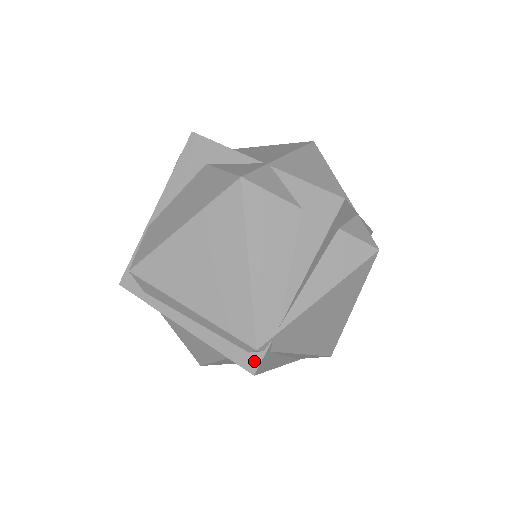
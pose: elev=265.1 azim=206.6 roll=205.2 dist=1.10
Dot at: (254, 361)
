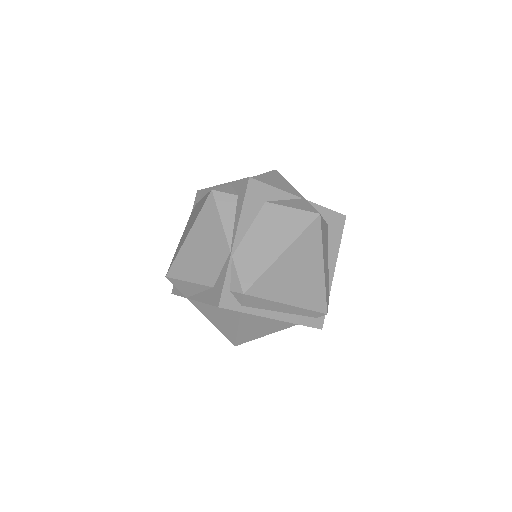
Dot at: (321, 321)
